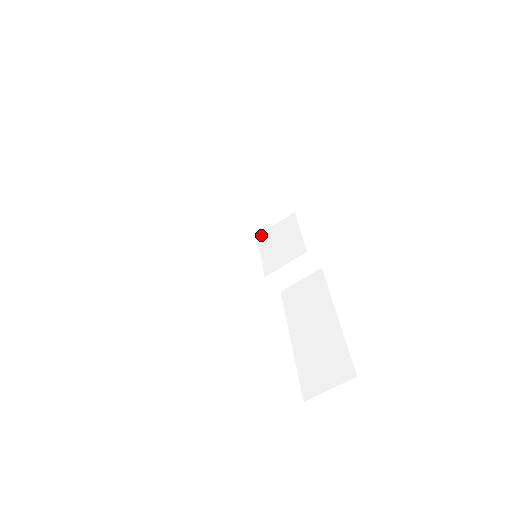
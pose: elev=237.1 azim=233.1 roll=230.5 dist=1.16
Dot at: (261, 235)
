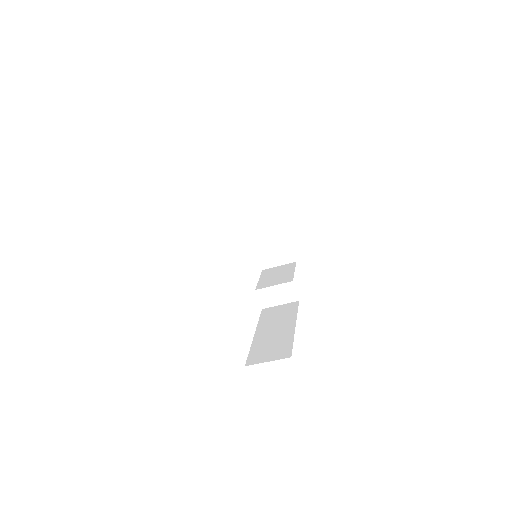
Dot at: (265, 270)
